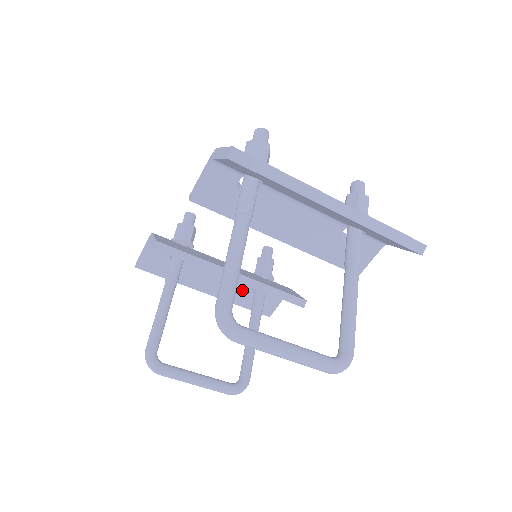
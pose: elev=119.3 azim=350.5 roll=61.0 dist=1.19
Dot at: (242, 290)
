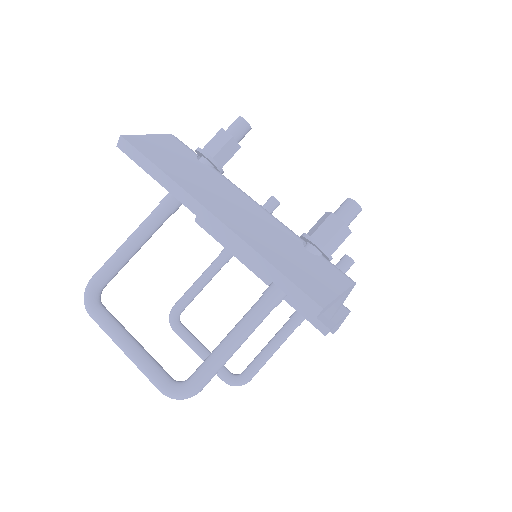
Dot at: occluded
